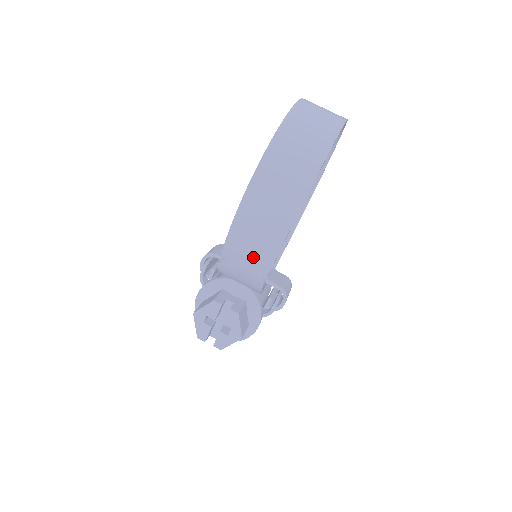
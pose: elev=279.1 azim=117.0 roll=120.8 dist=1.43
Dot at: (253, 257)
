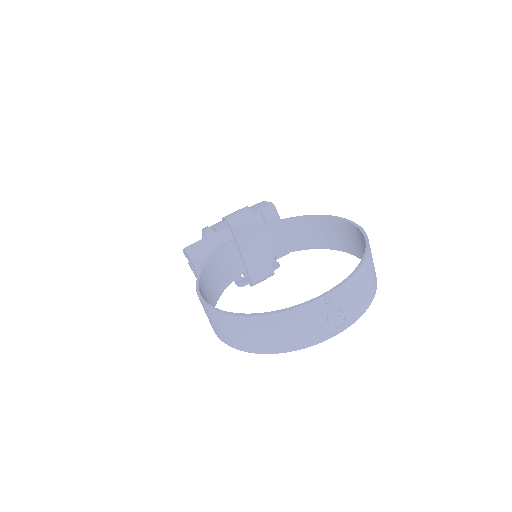
Dot at: occluded
